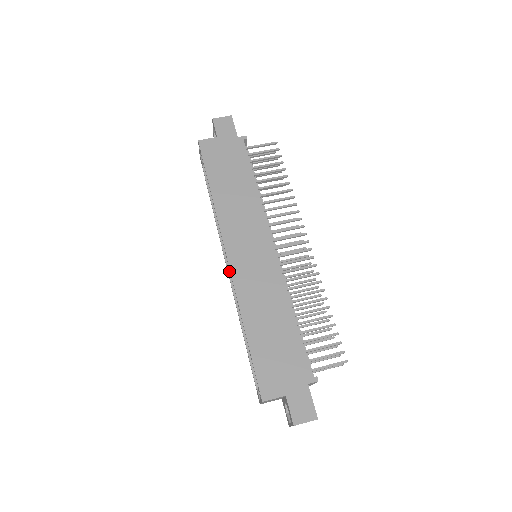
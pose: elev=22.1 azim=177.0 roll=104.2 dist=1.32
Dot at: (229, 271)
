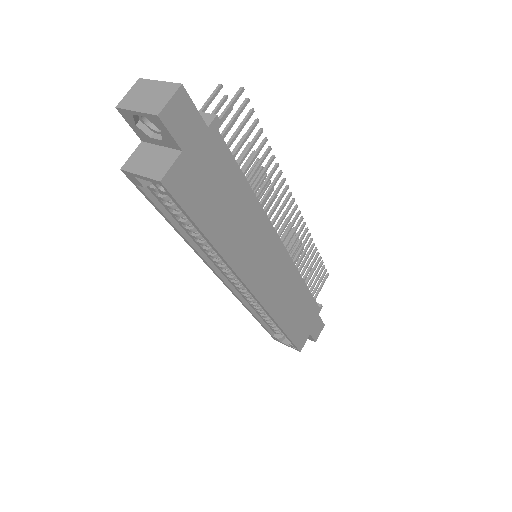
Dot at: (228, 284)
